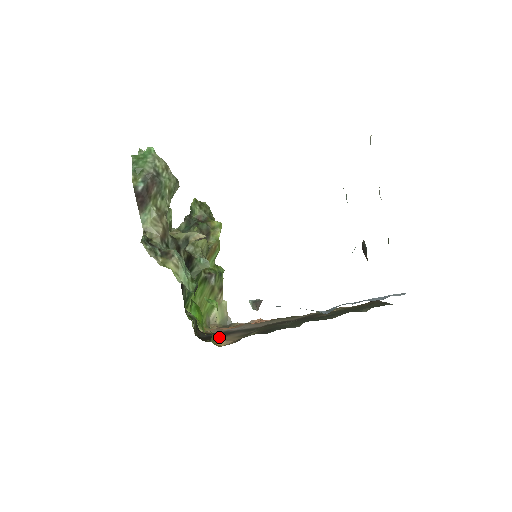
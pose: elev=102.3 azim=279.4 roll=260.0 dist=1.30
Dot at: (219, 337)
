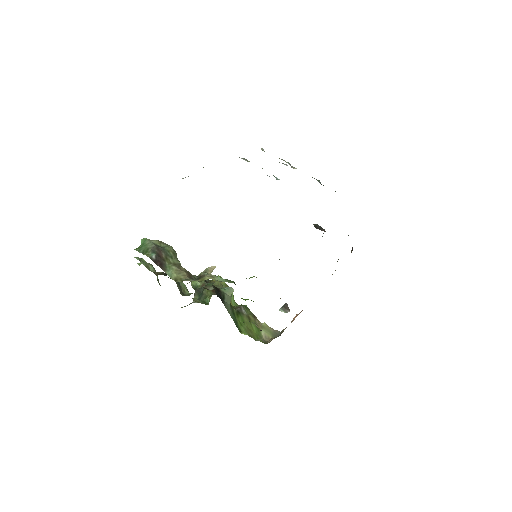
Dot at: occluded
